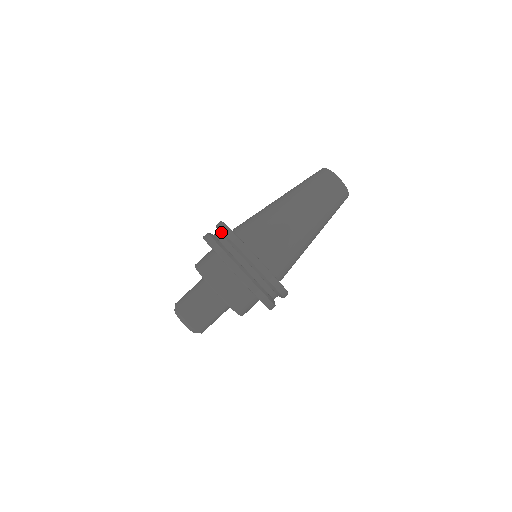
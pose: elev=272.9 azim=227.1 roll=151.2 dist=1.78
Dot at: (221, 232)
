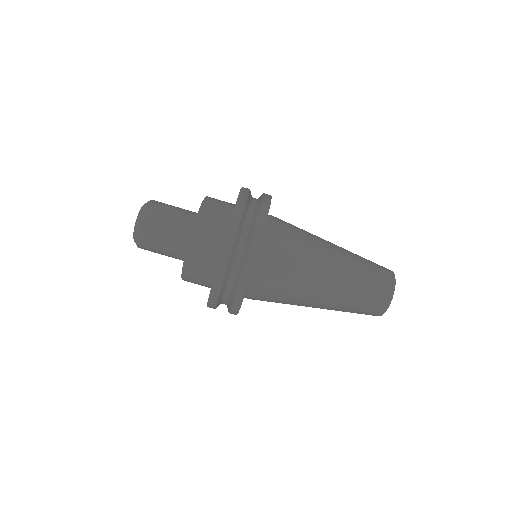
Dot at: (241, 267)
